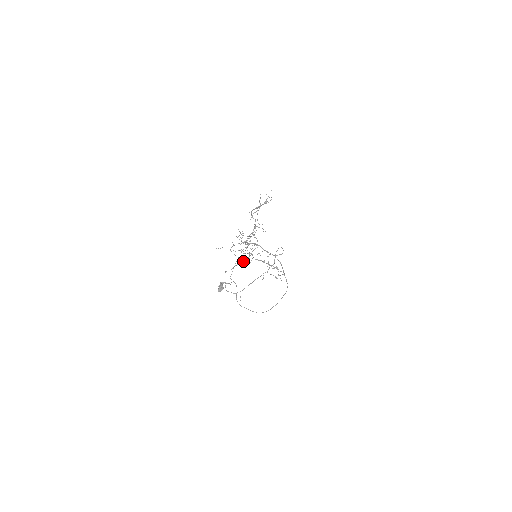
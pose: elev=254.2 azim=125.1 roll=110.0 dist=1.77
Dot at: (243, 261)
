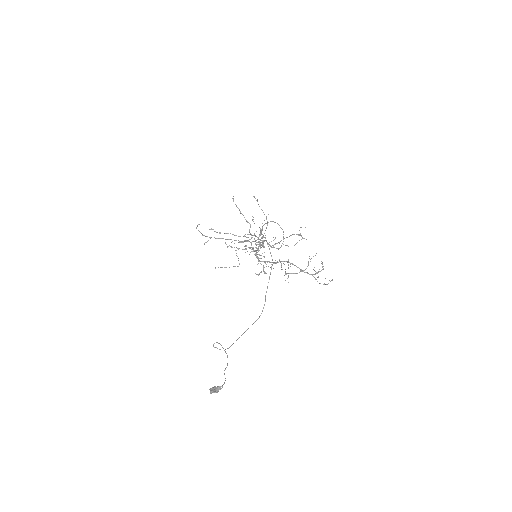
Dot at: occluded
